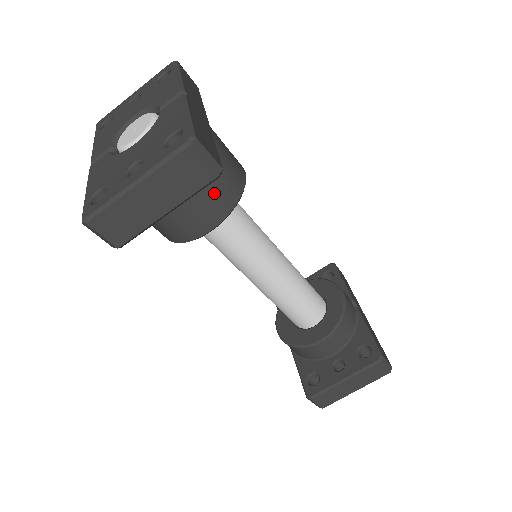
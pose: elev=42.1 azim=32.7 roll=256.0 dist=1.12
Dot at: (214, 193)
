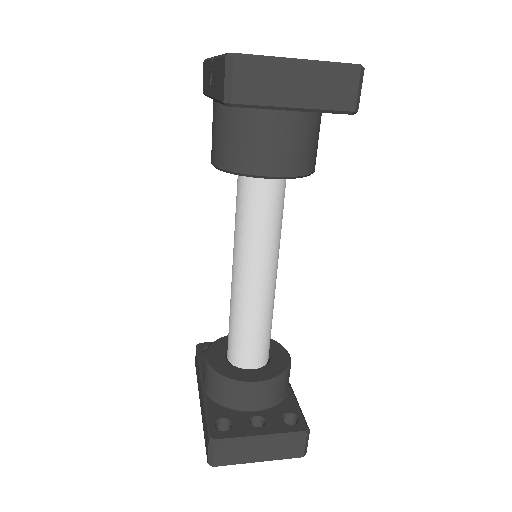
Dot at: (304, 148)
